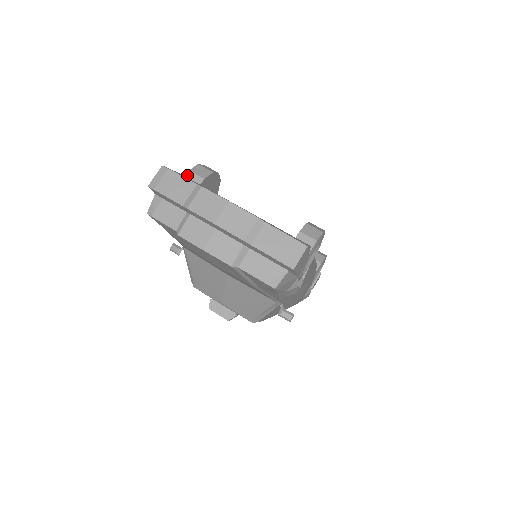
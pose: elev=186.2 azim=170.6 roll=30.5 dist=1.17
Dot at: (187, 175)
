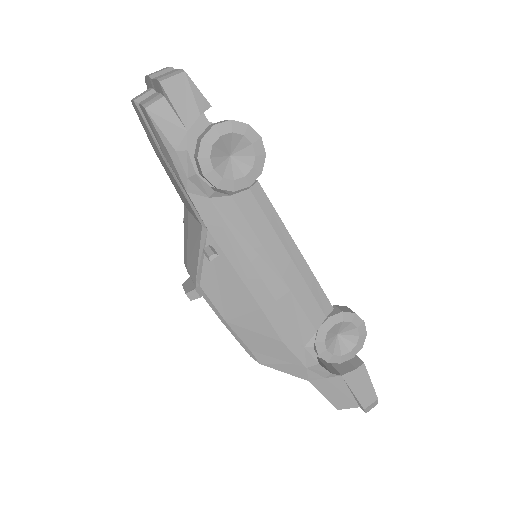
Dot at: occluded
